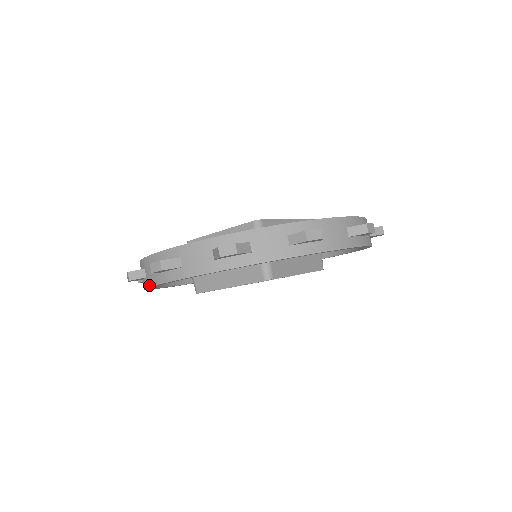
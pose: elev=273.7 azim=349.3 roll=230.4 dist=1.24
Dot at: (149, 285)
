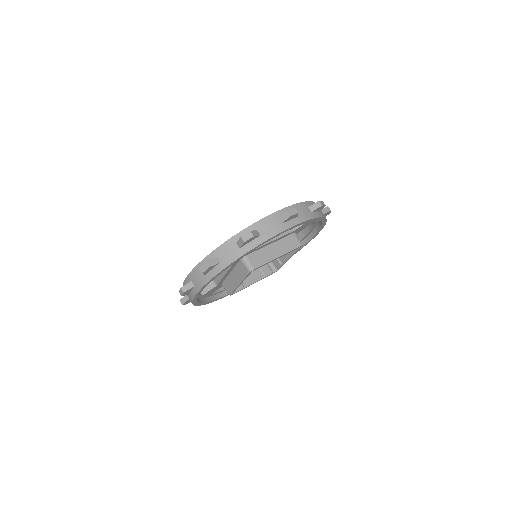
Dot at: occluded
